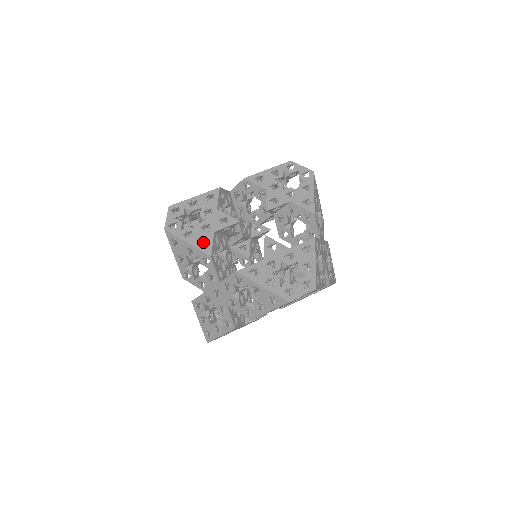
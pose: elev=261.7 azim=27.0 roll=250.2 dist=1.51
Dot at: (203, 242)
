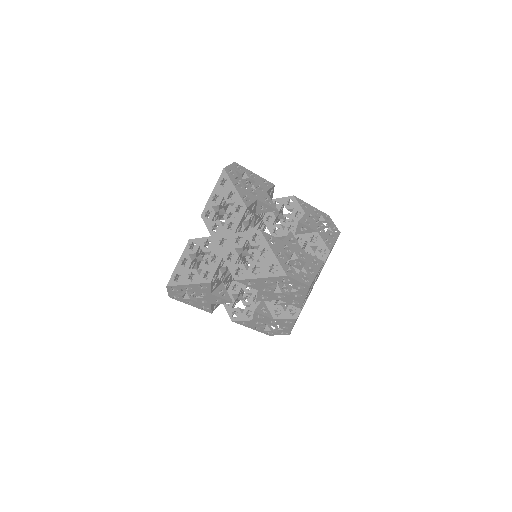
Dot at: (245, 198)
